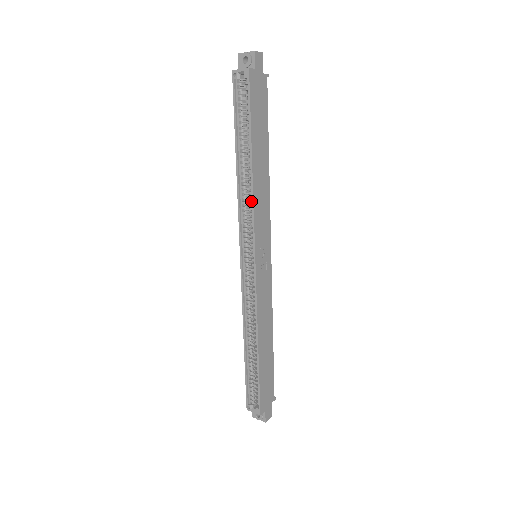
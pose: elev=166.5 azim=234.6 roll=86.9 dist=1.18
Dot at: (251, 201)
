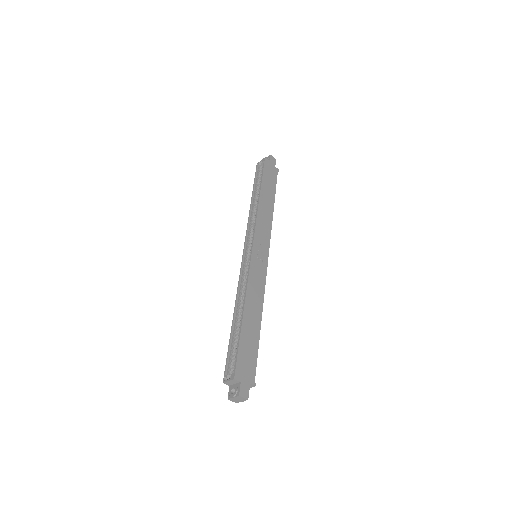
Dot at: occluded
